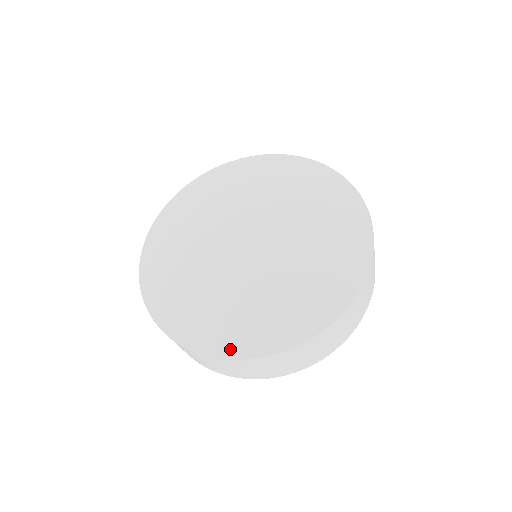
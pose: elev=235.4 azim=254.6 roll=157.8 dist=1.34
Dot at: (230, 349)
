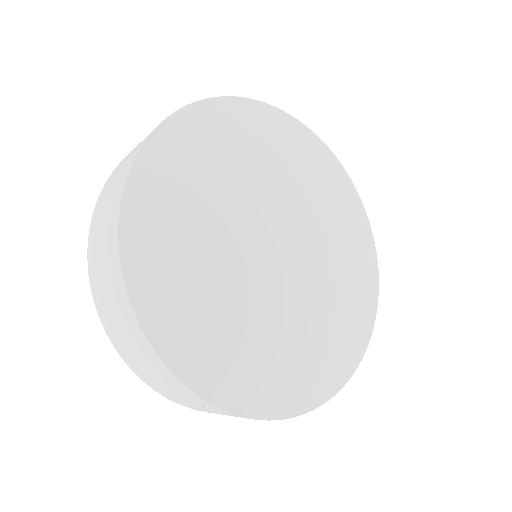
Dot at: (186, 365)
